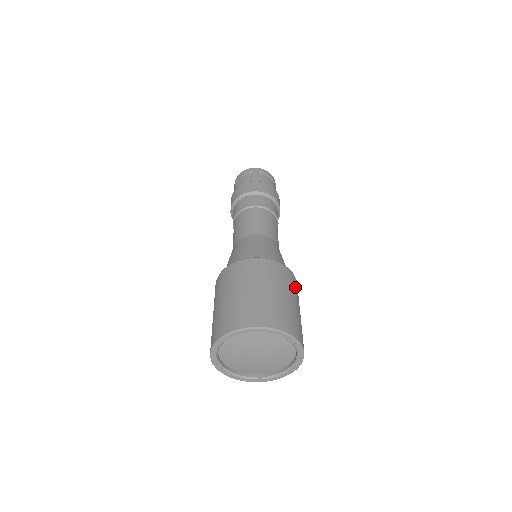
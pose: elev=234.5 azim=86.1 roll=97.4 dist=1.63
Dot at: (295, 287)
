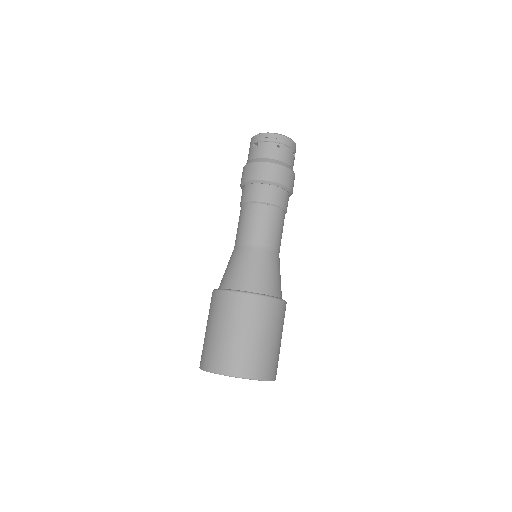
Dot at: occluded
